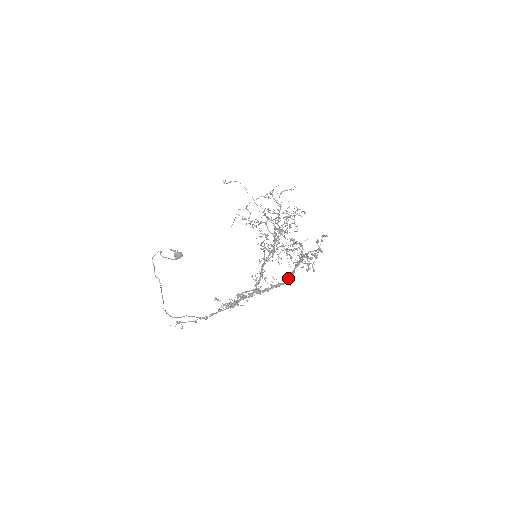
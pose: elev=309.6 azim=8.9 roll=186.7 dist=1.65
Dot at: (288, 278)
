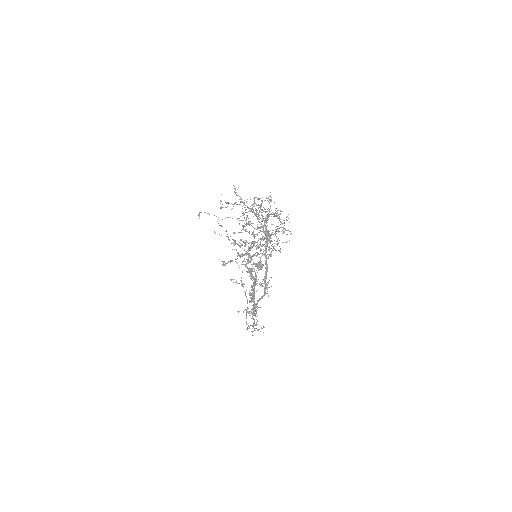
Dot at: (252, 276)
